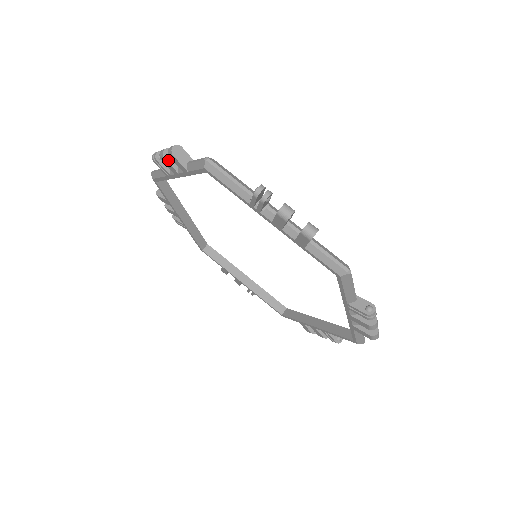
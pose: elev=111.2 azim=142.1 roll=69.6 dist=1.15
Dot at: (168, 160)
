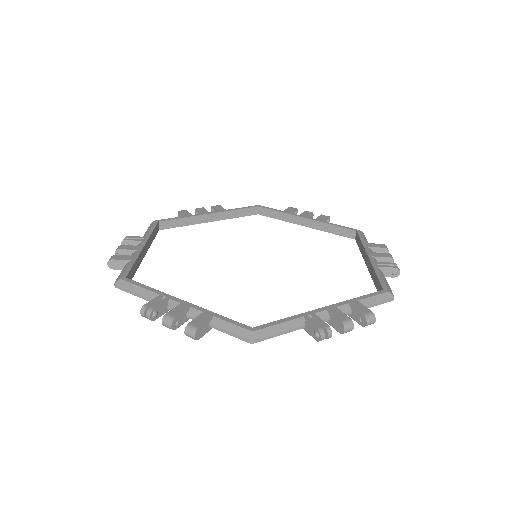
Dot at: (179, 326)
